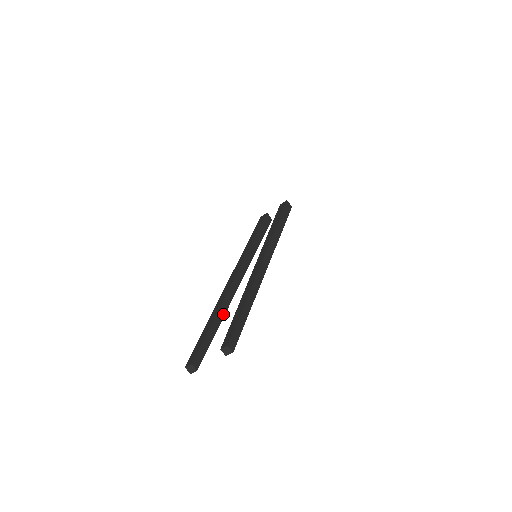
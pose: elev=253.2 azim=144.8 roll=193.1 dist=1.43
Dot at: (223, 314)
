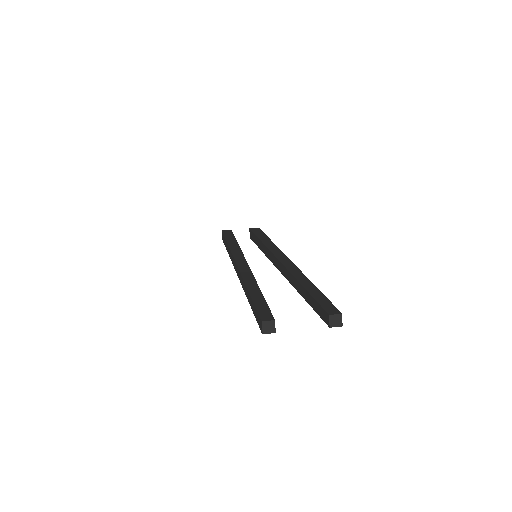
Dot at: occluded
